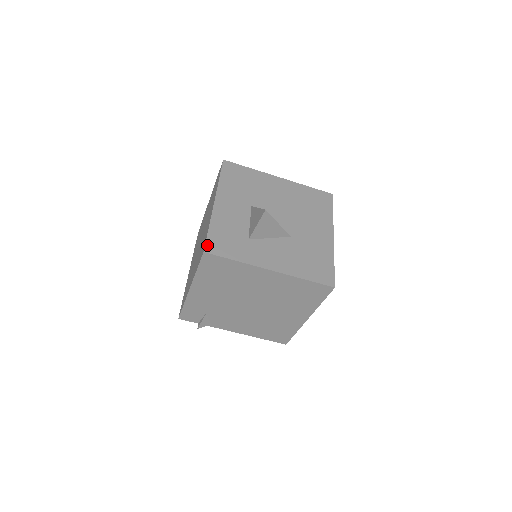
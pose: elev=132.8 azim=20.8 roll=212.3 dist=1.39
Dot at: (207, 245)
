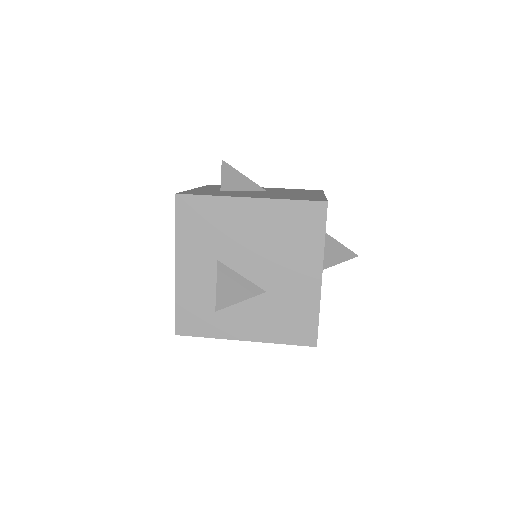
Dot at: (177, 326)
